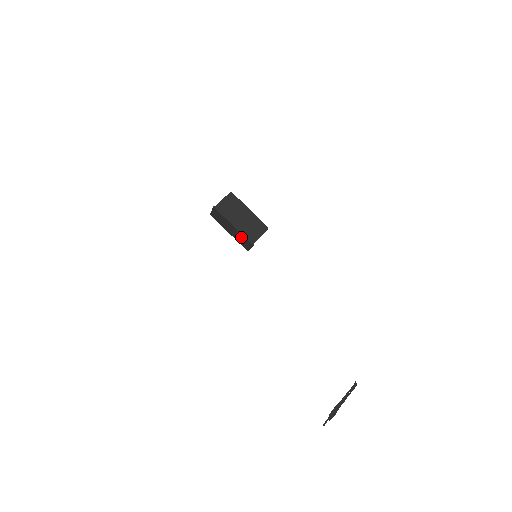
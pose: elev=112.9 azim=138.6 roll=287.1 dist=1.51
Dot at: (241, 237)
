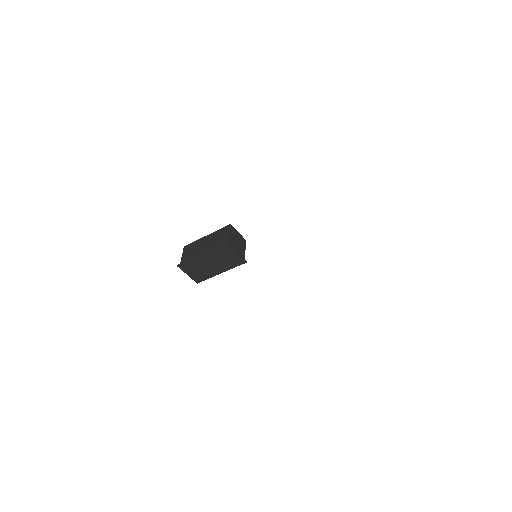
Dot at: (219, 255)
